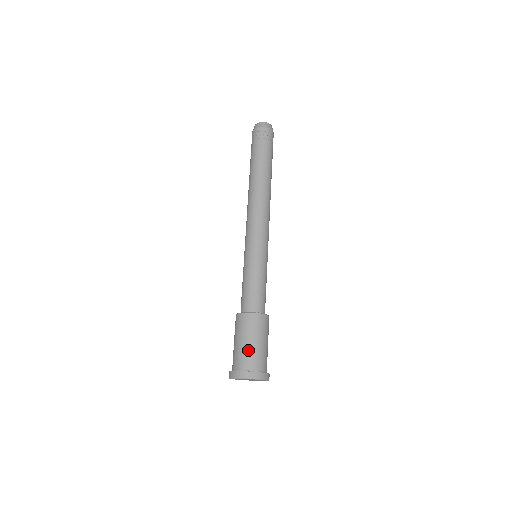
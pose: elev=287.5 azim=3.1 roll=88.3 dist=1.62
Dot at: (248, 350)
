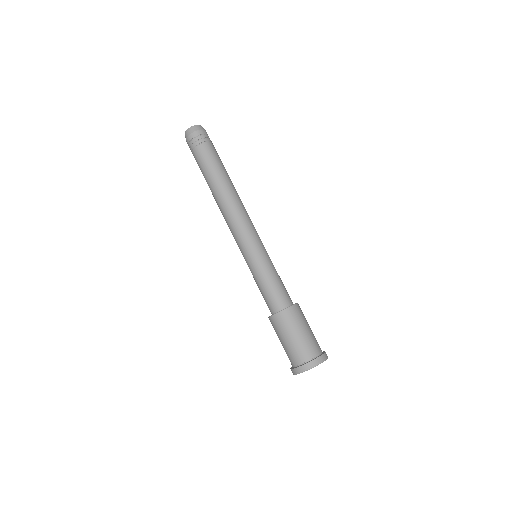
Dot at: (292, 347)
